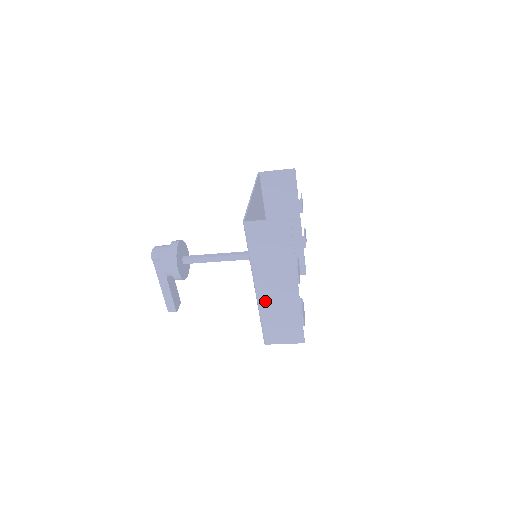
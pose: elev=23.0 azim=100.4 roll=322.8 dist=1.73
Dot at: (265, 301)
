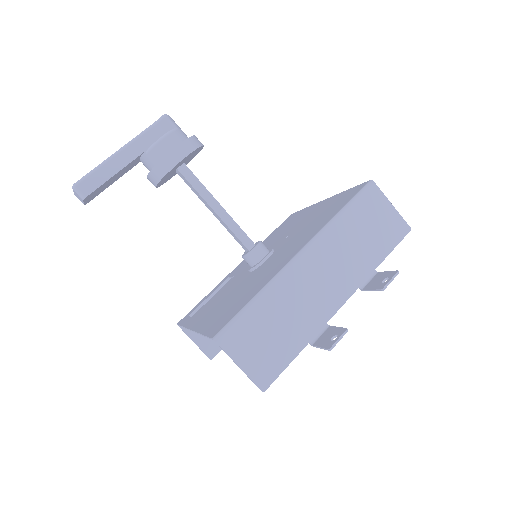
Dot at: (290, 281)
